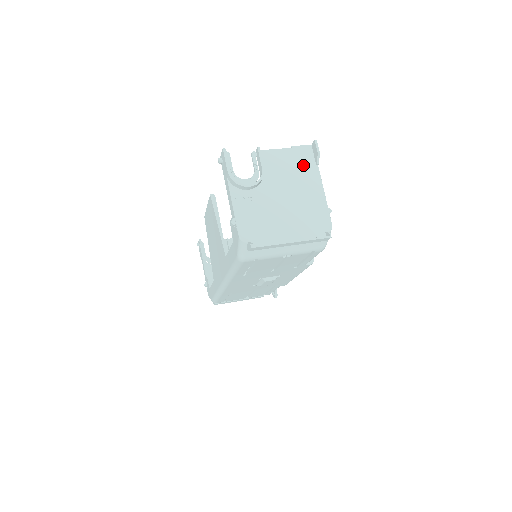
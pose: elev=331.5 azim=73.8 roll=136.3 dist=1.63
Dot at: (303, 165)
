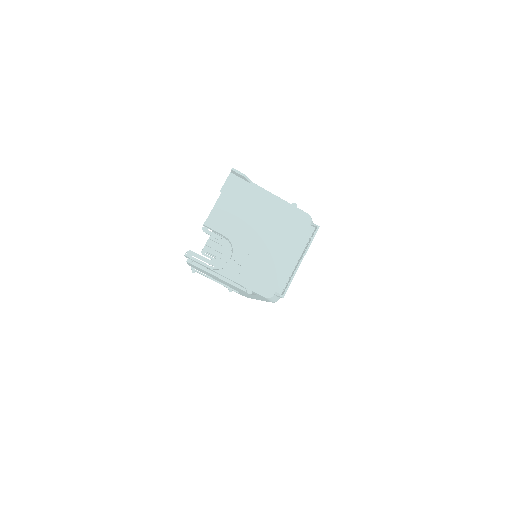
Dot at: (243, 195)
